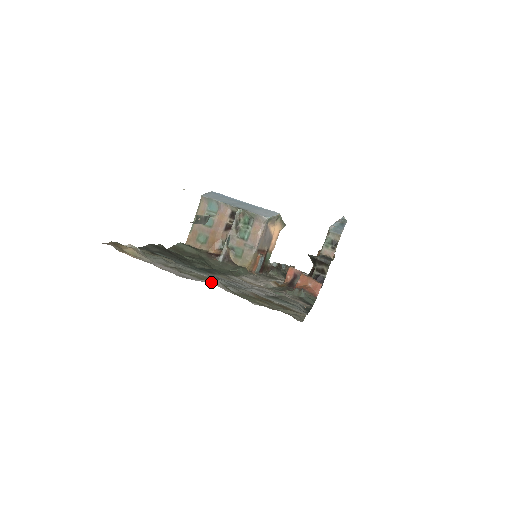
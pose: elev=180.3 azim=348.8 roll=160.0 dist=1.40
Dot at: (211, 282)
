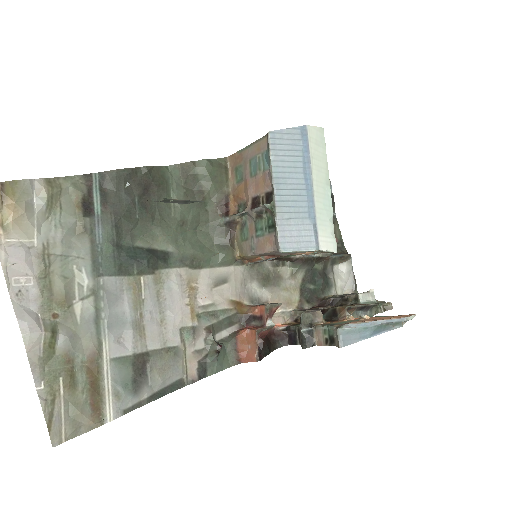
Dot at: (23, 333)
